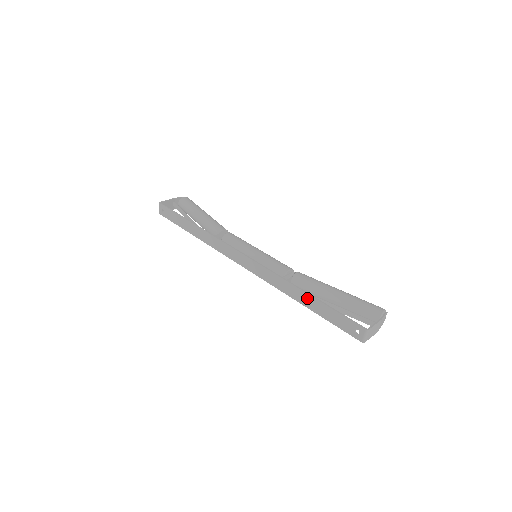
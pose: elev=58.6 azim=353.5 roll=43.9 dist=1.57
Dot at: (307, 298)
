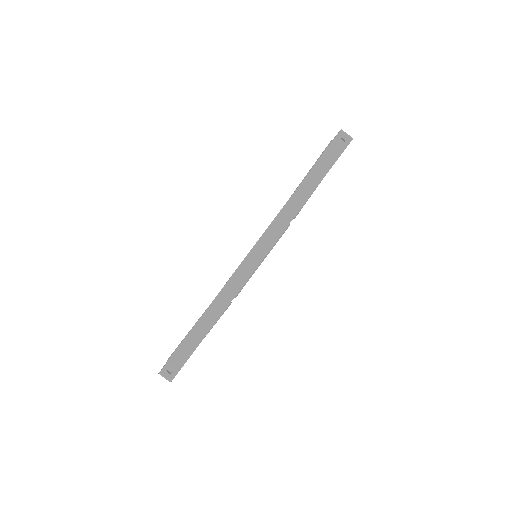
Dot at: (305, 185)
